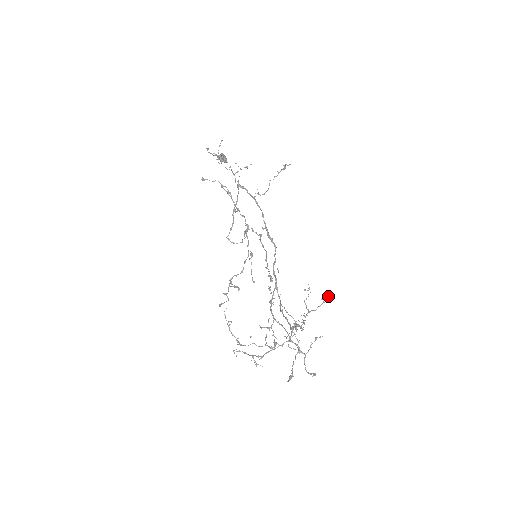
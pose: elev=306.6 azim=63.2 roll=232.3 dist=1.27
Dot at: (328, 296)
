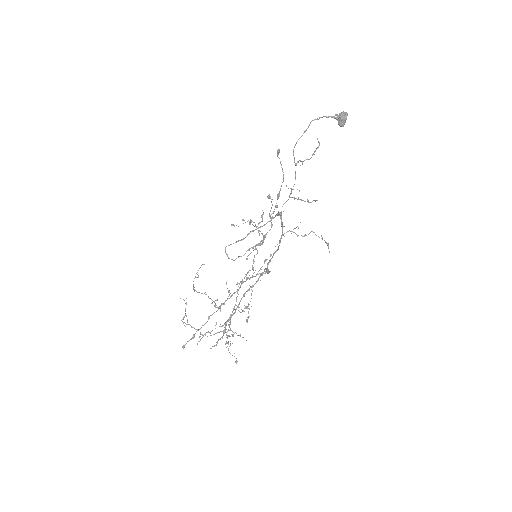
Dot at: (236, 361)
